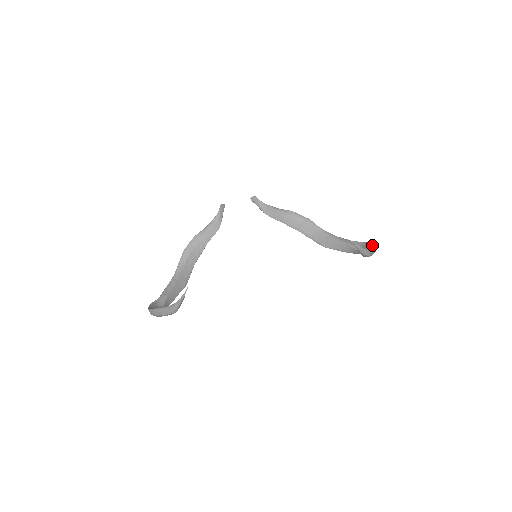
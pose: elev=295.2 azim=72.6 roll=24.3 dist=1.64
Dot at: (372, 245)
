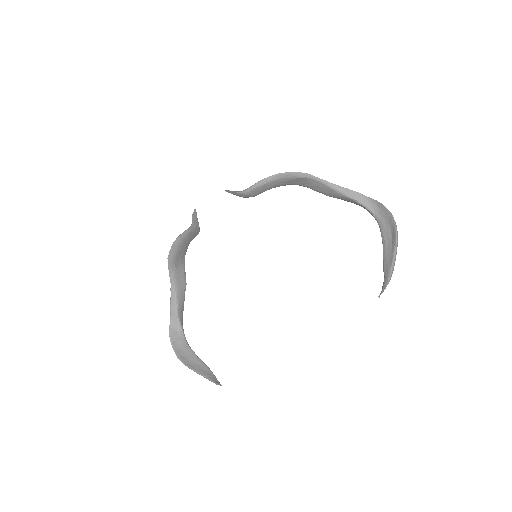
Dot at: (391, 223)
